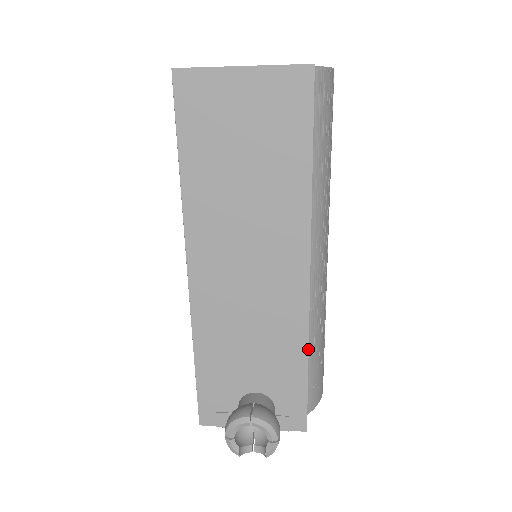
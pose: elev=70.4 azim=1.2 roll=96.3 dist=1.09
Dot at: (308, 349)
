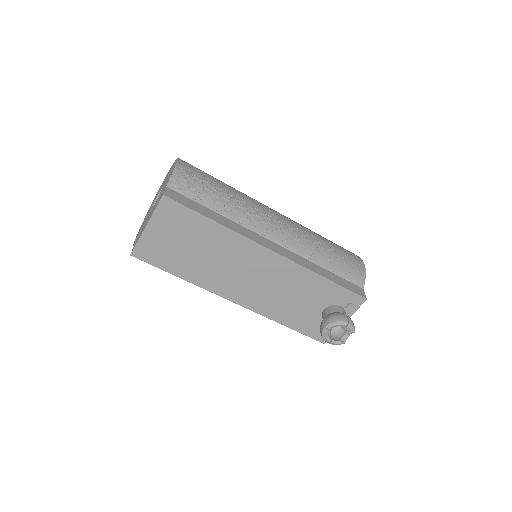
Dot at: (316, 273)
